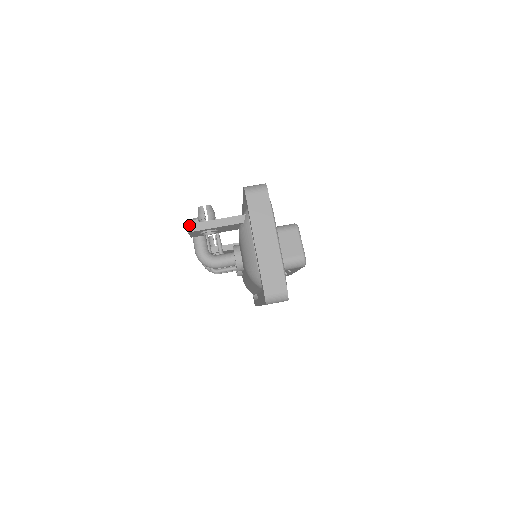
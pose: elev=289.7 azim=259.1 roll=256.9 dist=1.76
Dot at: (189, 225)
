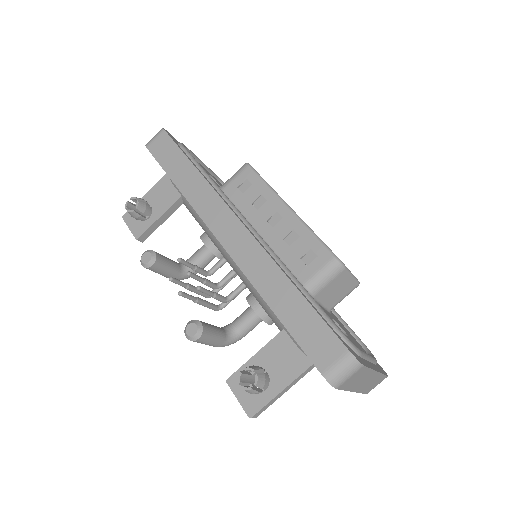
Dot at: (253, 417)
